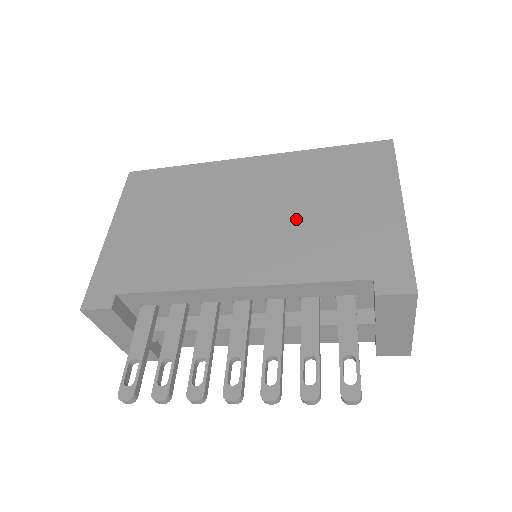
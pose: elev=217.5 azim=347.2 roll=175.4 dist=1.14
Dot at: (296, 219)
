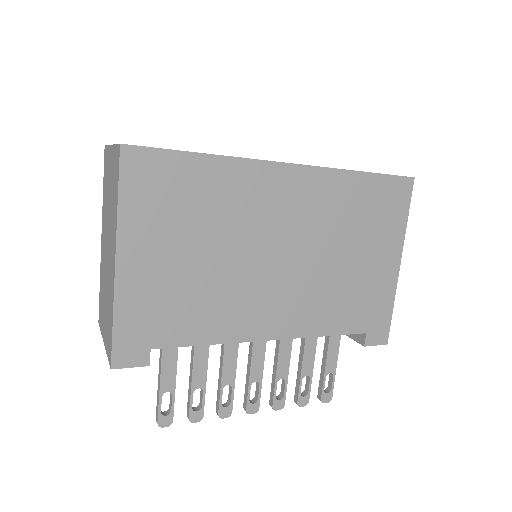
Dot at: (324, 268)
